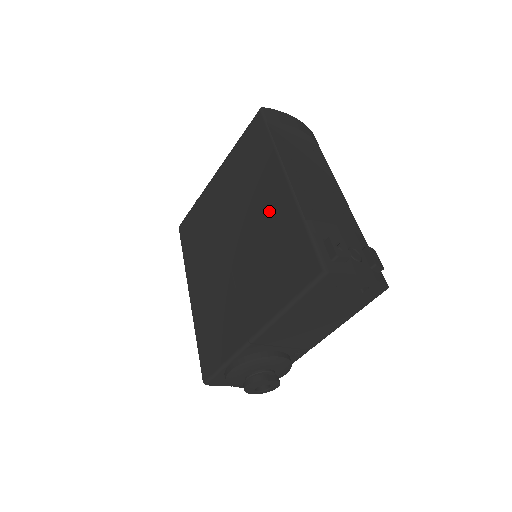
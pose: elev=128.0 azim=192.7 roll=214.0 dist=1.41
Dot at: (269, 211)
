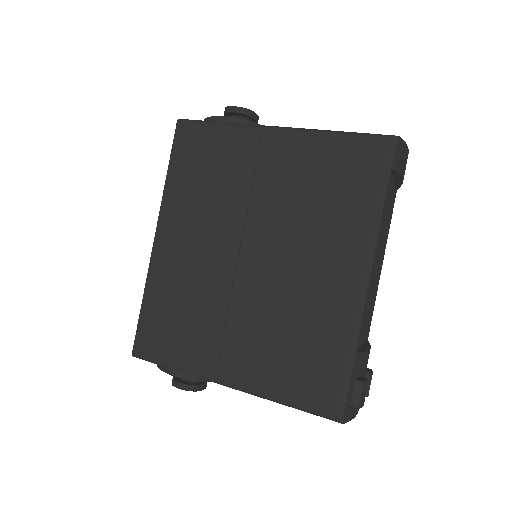
Dot at: (322, 287)
